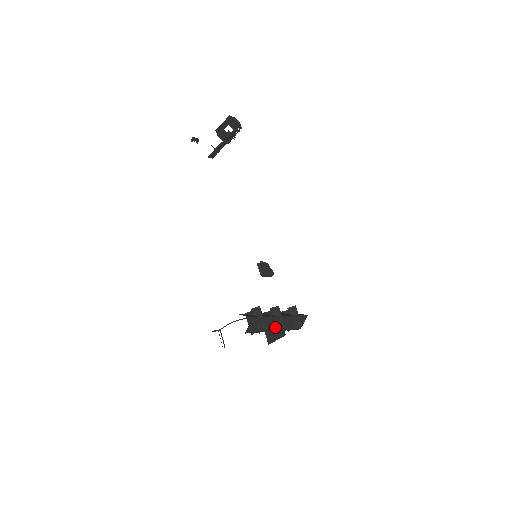
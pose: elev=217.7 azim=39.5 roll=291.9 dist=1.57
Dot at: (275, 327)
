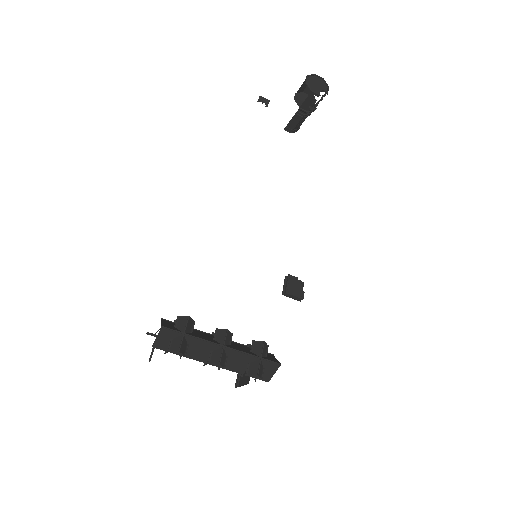
Dot at: (210, 358)
